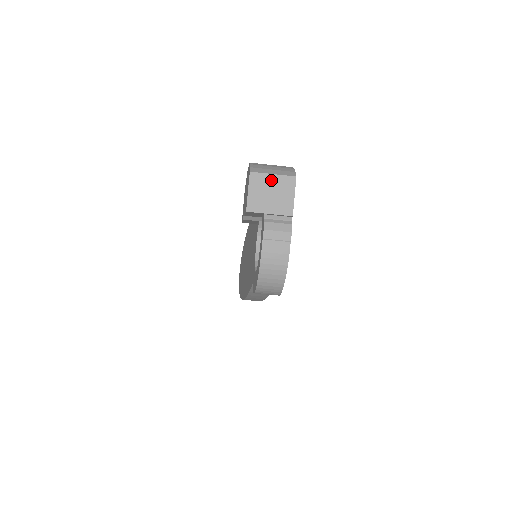
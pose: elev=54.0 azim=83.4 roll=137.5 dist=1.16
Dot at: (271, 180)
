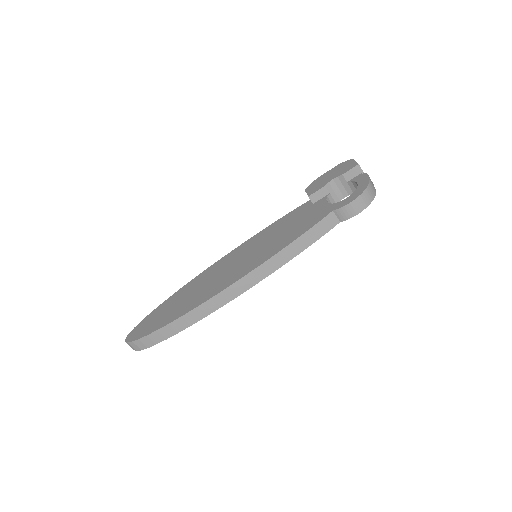
Dot at: occluded
